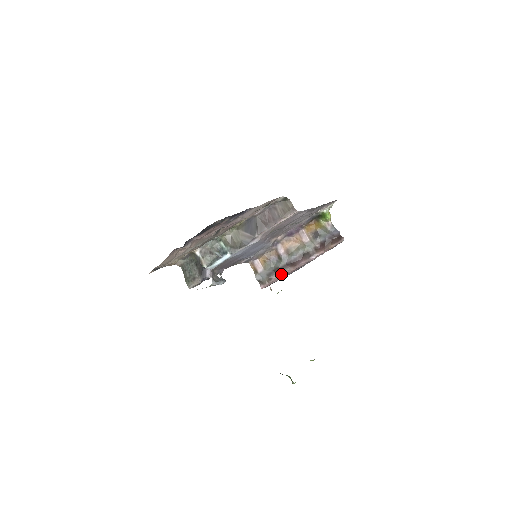
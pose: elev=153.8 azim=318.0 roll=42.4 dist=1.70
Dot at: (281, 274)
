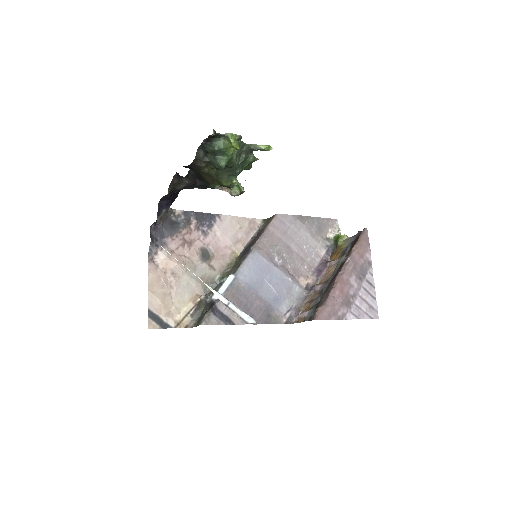
Dot at: (328, 295)
